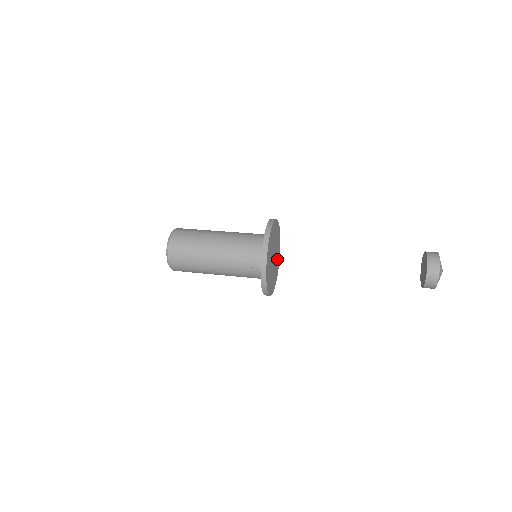
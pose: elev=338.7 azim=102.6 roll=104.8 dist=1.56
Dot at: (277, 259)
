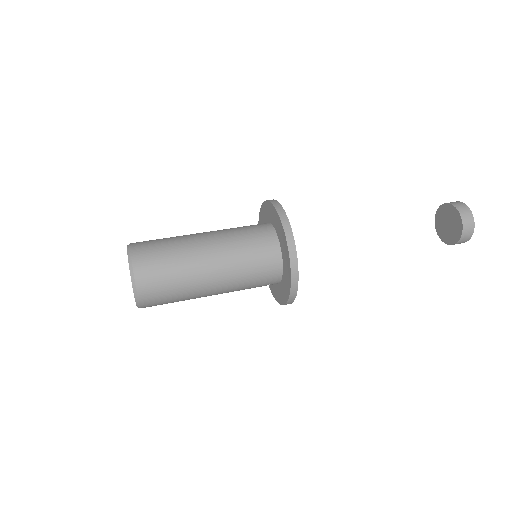
Dot at: occluded
